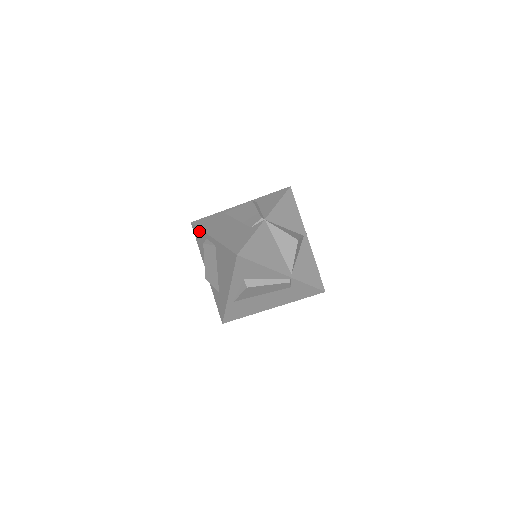
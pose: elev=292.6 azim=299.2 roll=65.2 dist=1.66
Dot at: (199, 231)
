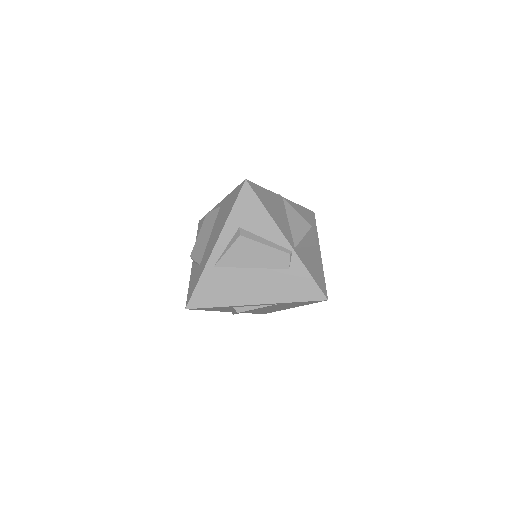
Dot at: occluded
